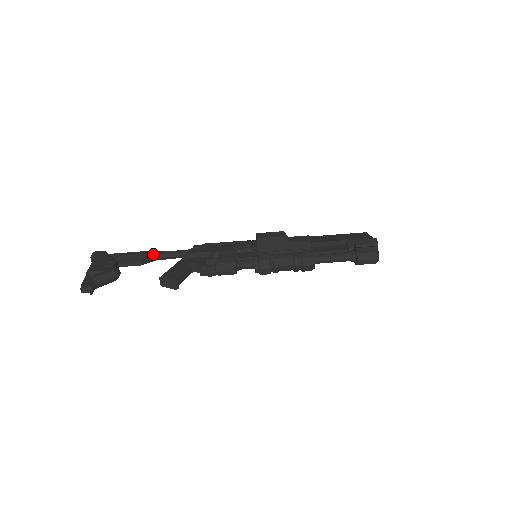
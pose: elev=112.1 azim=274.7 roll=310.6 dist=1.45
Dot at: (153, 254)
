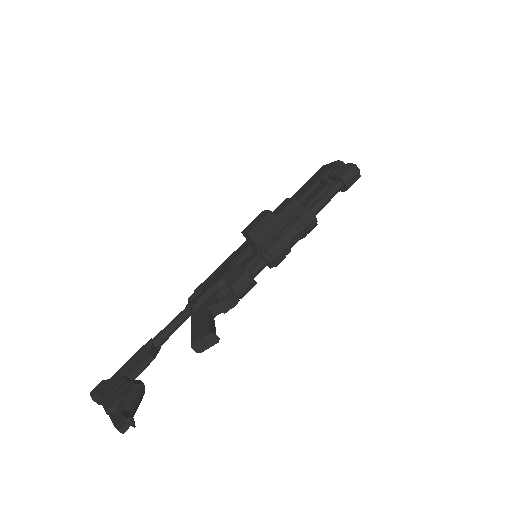
Dot at: (156, 339)
